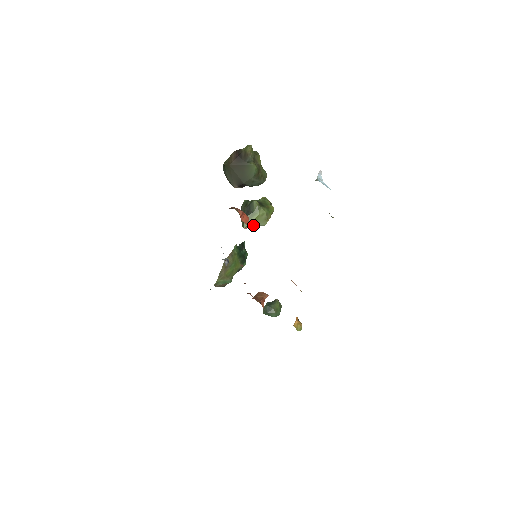
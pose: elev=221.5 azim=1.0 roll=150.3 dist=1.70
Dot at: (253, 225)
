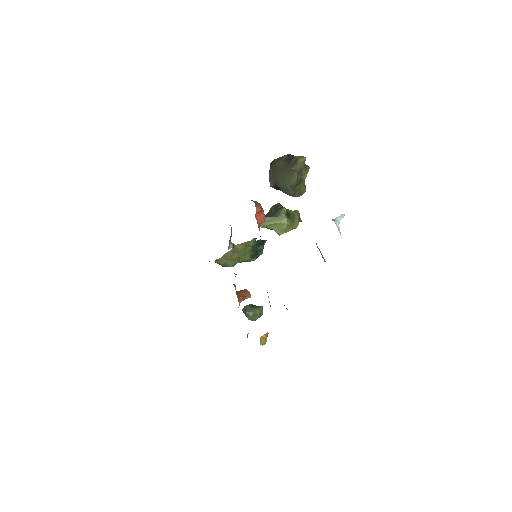
Dot at: (272, 229)
